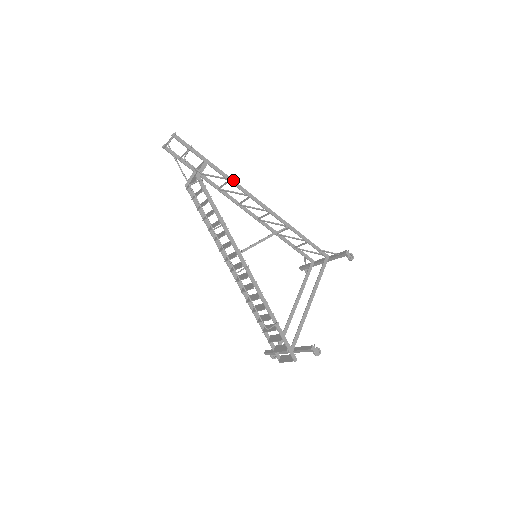
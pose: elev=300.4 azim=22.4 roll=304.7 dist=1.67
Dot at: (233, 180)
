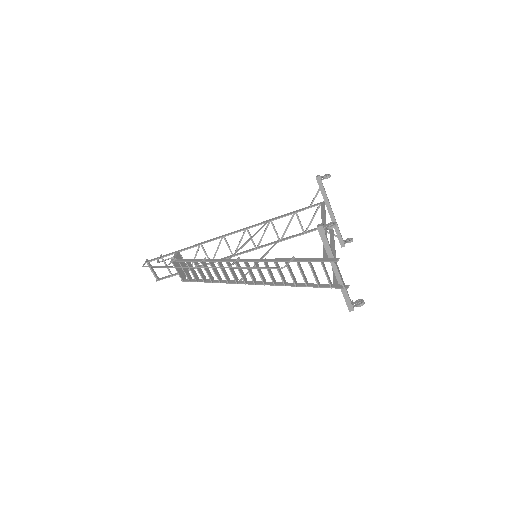
Dot at: (203, 242)
